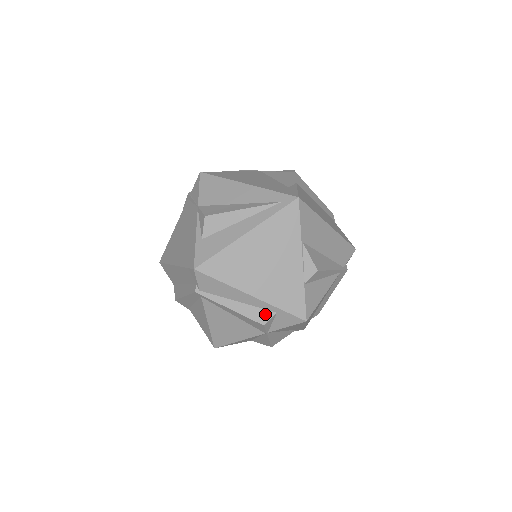
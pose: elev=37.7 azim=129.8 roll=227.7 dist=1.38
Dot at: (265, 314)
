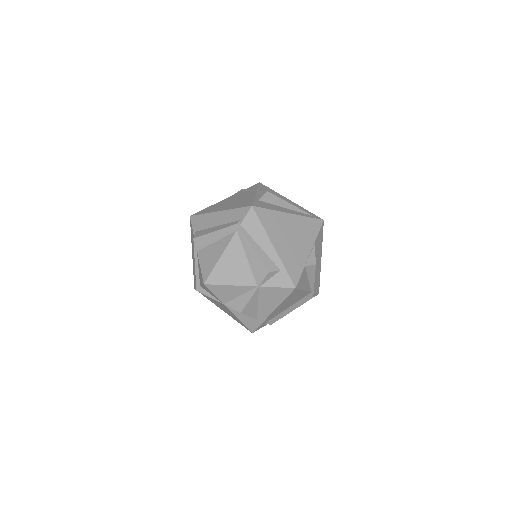
Dot at: (273, 266)
